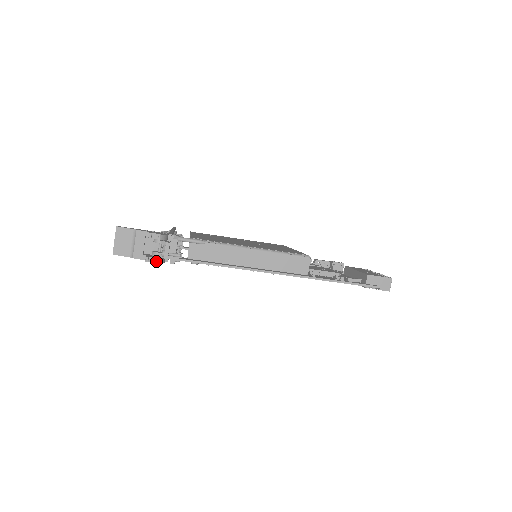
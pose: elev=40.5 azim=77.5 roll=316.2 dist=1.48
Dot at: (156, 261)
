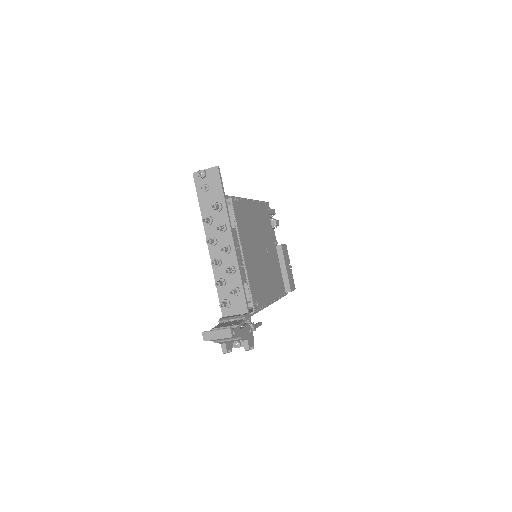
Dot at: (229, 352)
